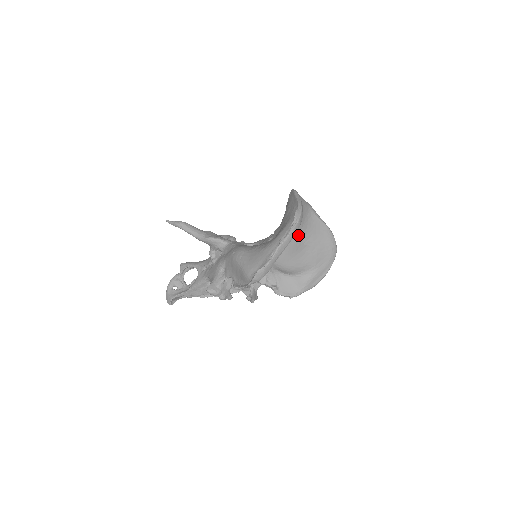
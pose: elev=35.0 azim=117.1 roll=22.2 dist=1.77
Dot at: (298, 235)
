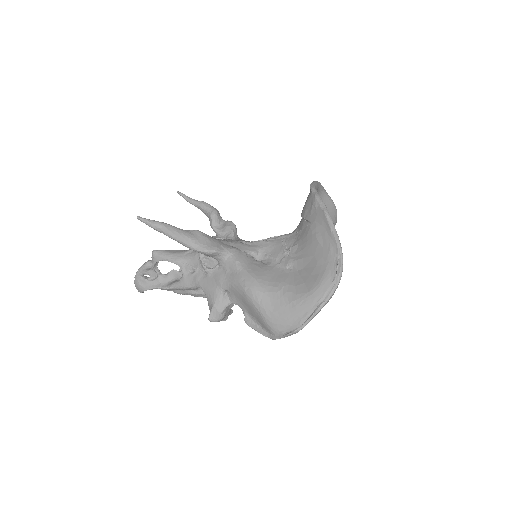
Dot at: occluded
